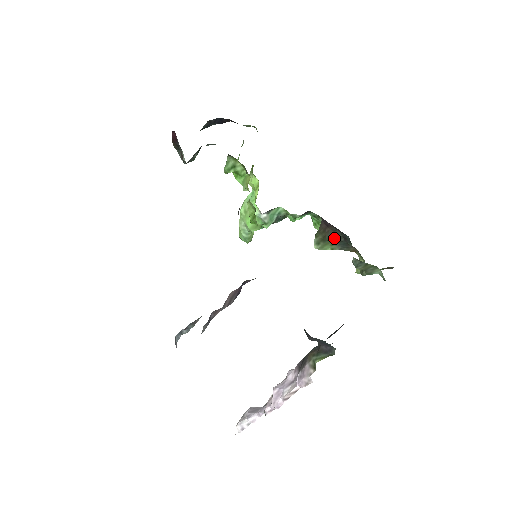
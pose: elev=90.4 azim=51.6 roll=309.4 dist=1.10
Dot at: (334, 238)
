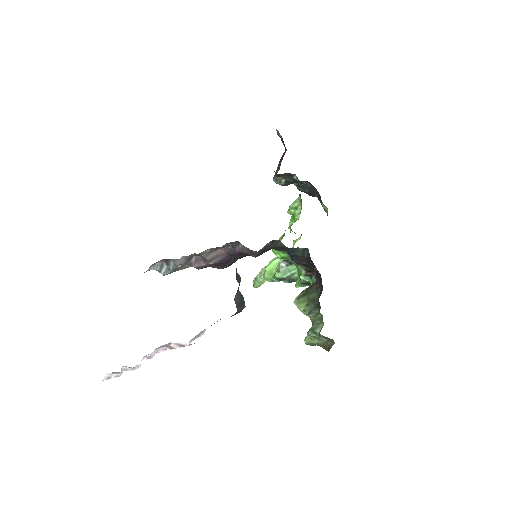
Dot at: (313, 295)
